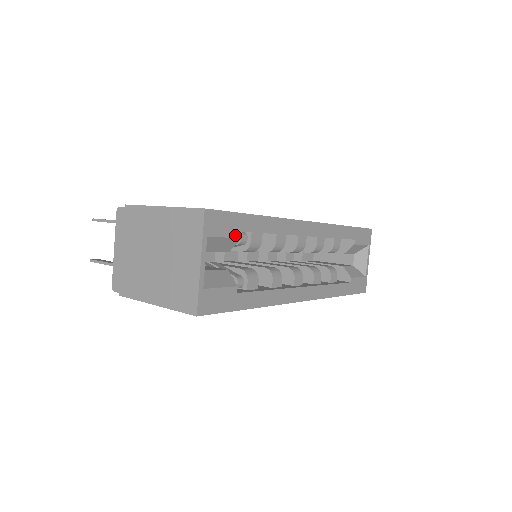
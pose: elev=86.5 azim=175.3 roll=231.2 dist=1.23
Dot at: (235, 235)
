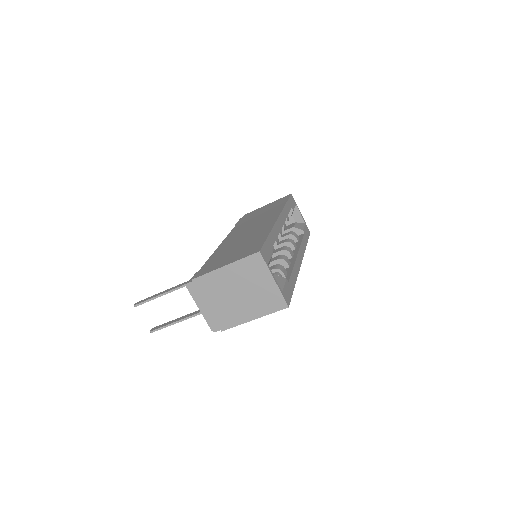
Dot at: (271, 254)
